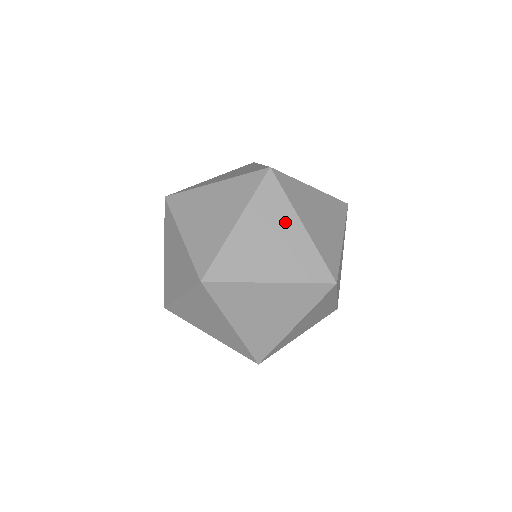
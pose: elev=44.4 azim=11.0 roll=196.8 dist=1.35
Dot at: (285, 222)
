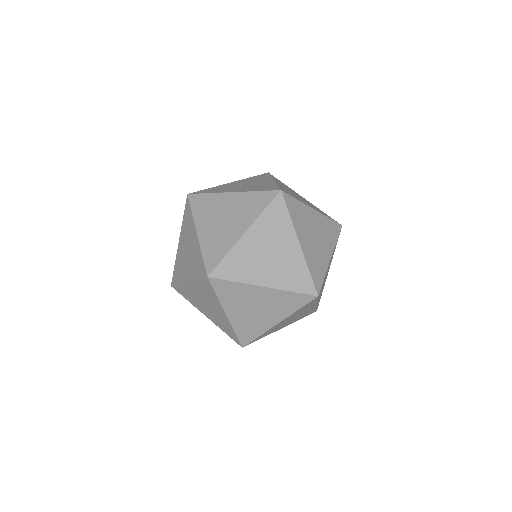
Dot at: (221, 203)
